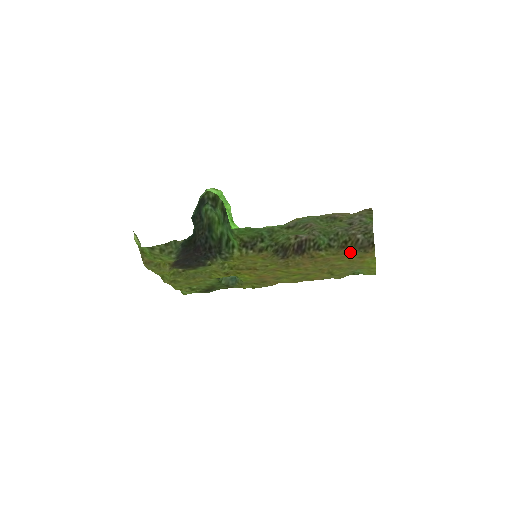
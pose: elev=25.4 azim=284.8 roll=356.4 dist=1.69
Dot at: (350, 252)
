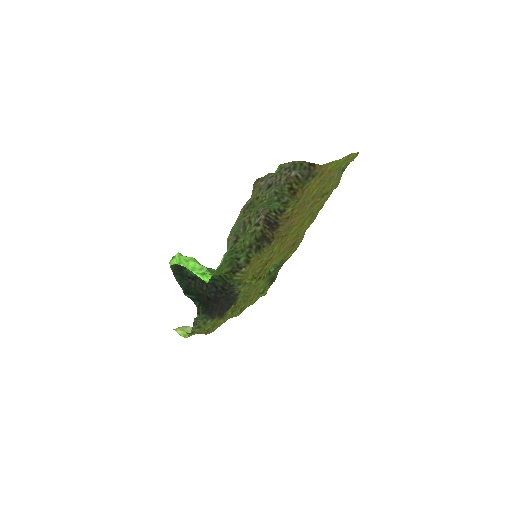
Dot at: (306, 187)
